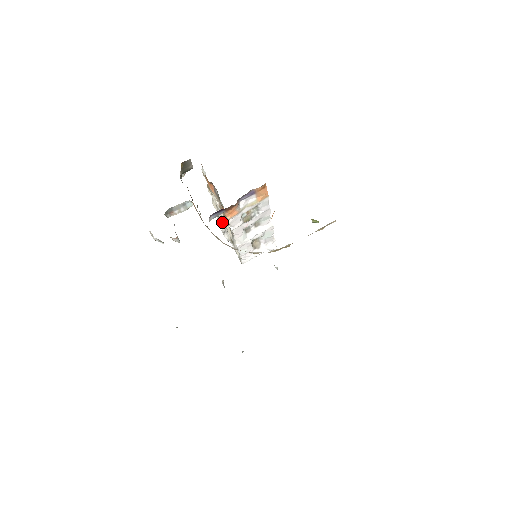
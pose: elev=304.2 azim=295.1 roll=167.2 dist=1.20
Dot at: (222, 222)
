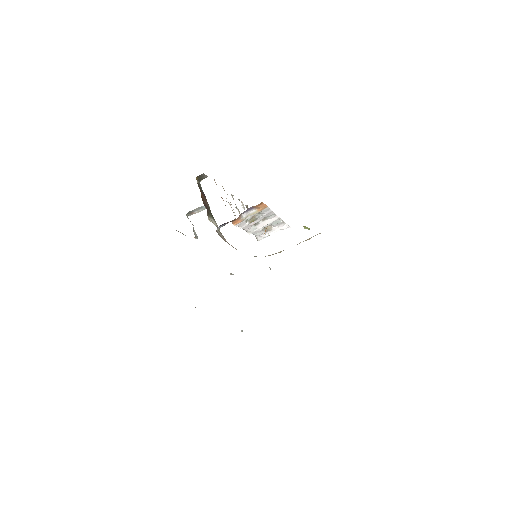
Dot at: occluded
